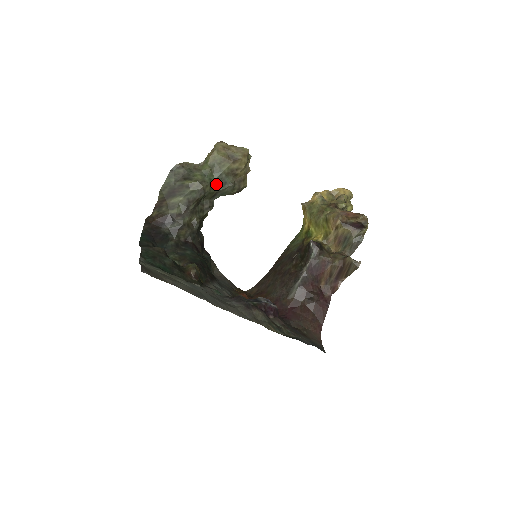
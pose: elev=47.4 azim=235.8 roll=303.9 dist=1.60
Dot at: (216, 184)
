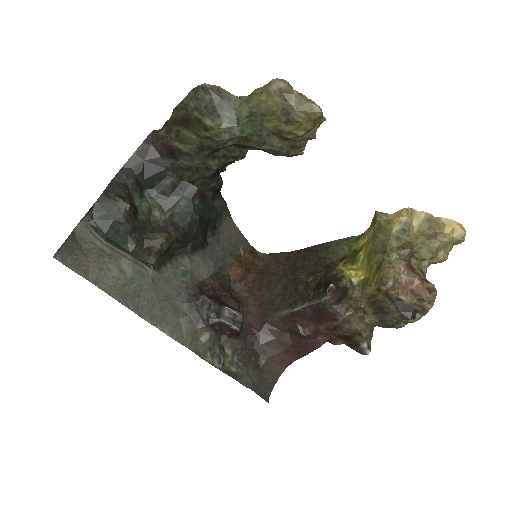
Dot at: (251, 138)
